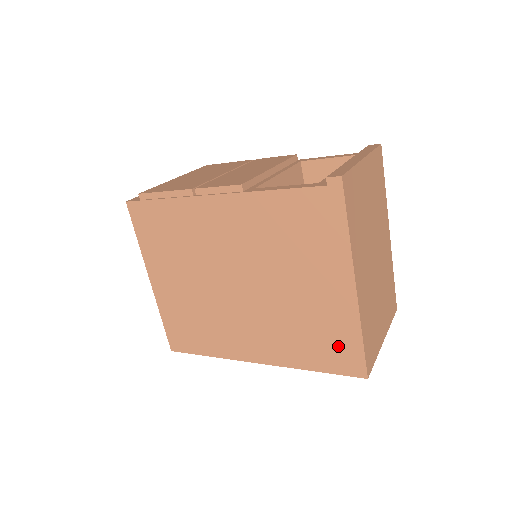
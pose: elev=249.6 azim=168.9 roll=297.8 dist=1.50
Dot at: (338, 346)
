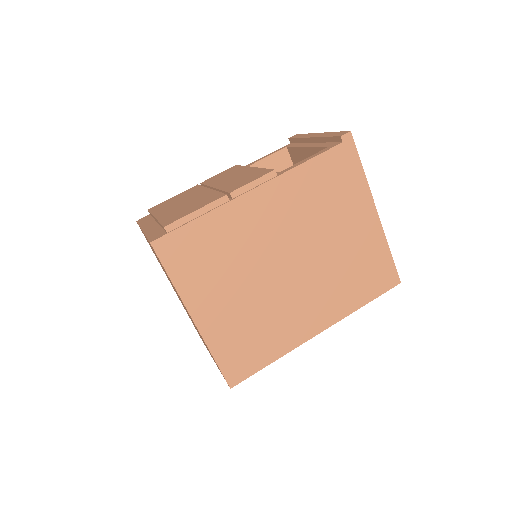
Dot at: (377, 270)
